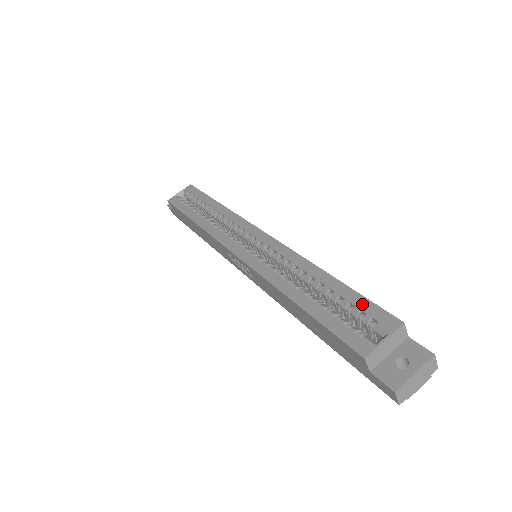
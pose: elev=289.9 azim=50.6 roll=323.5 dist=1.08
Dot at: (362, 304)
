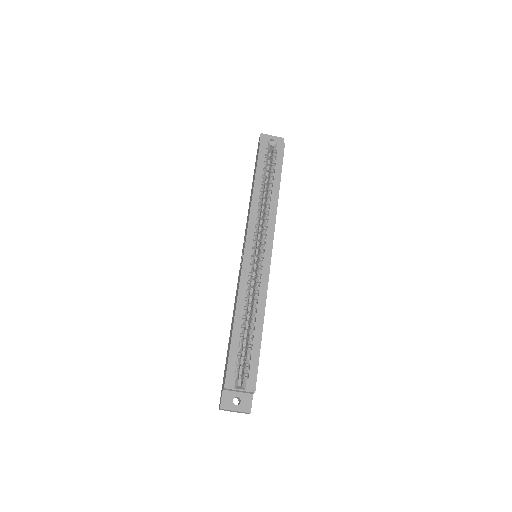
Dot at: (254, 362)
